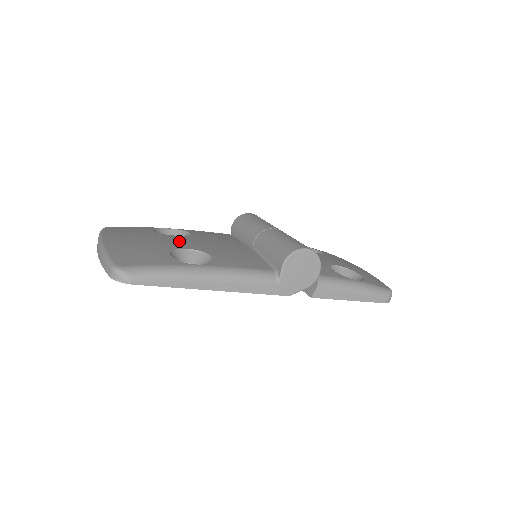
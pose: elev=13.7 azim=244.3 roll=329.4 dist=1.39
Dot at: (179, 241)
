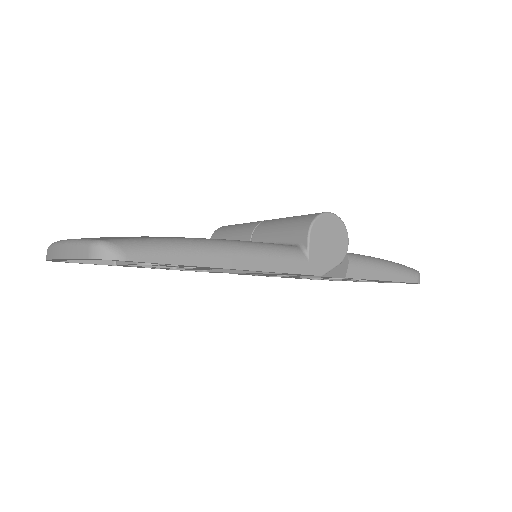
Dot at: occluded
